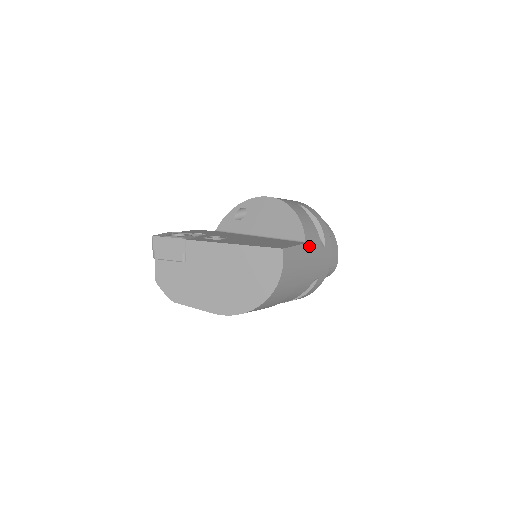
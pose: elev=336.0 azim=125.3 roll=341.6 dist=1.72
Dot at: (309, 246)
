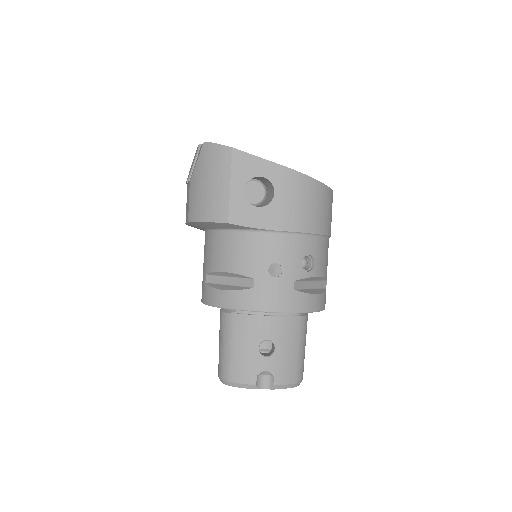
Dot at: occluded
